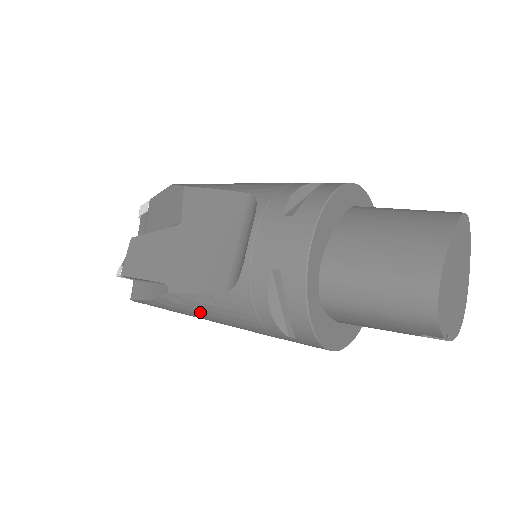
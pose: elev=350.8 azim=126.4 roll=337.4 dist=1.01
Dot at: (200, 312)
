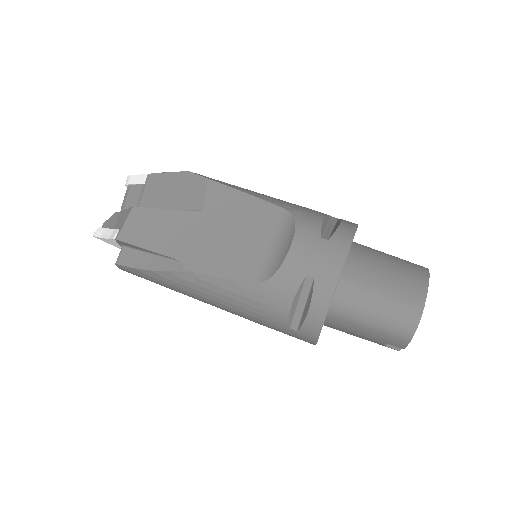
Dot at: (208, 293)
